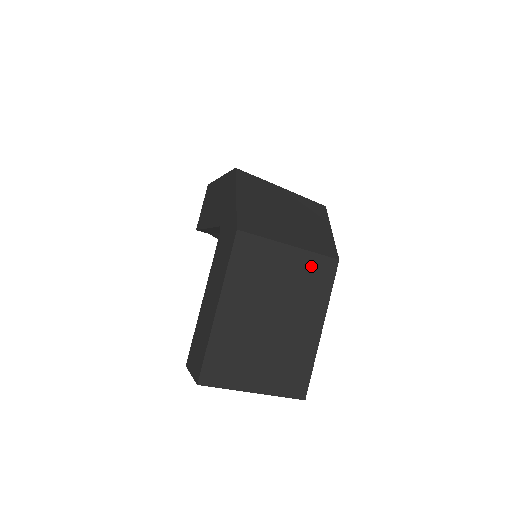
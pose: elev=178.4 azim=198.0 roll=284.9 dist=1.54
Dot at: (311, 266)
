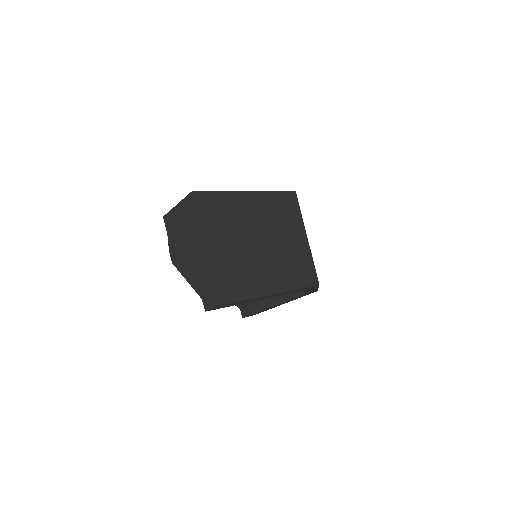
Dot at: (305, 261)
